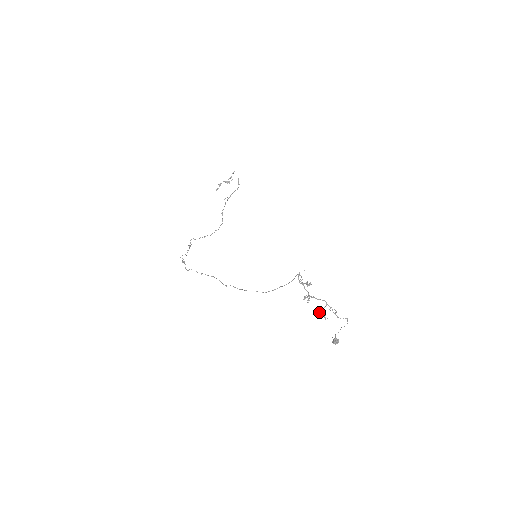
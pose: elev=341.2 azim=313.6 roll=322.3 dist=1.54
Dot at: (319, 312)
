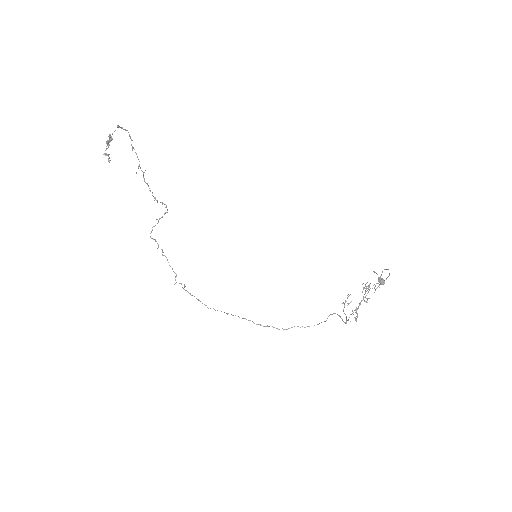
Dot at: occluded
